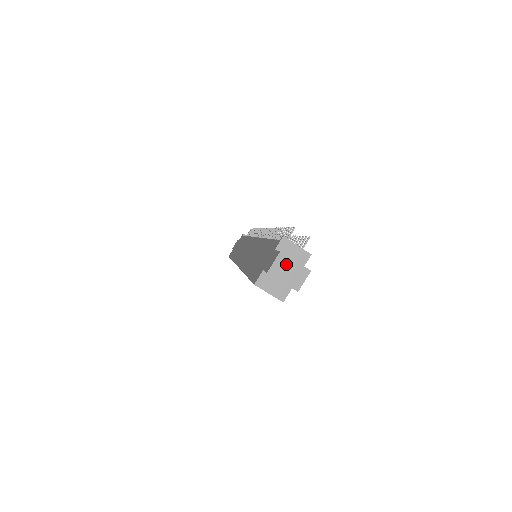
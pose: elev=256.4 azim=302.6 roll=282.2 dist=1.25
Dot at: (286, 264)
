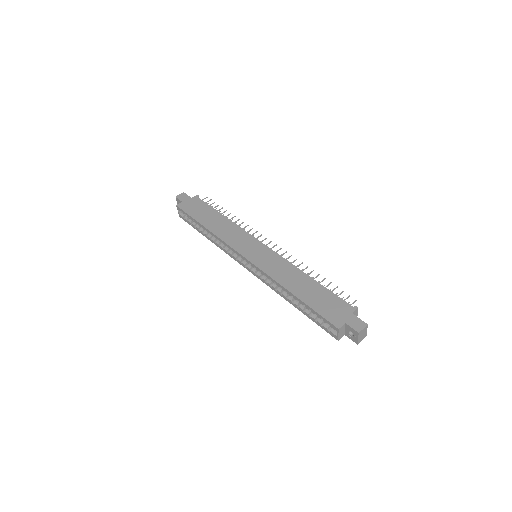
Dot at: (365, 331)
